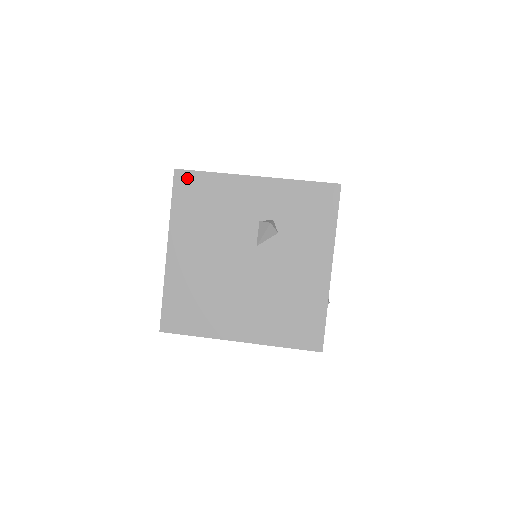
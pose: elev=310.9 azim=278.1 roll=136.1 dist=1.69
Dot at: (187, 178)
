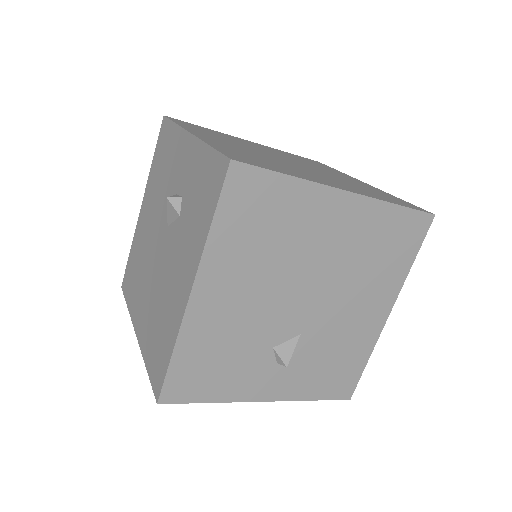
Dot at: (165, 127)
